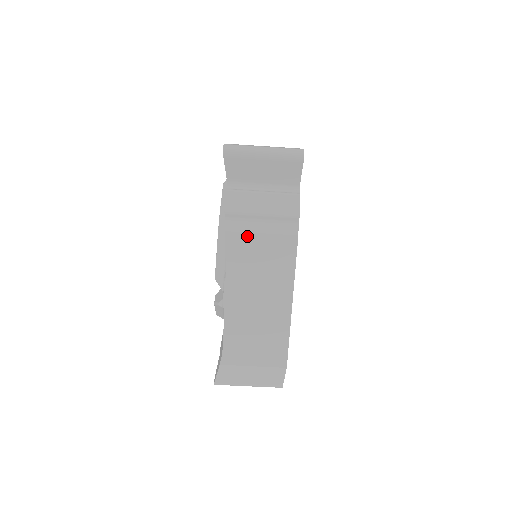
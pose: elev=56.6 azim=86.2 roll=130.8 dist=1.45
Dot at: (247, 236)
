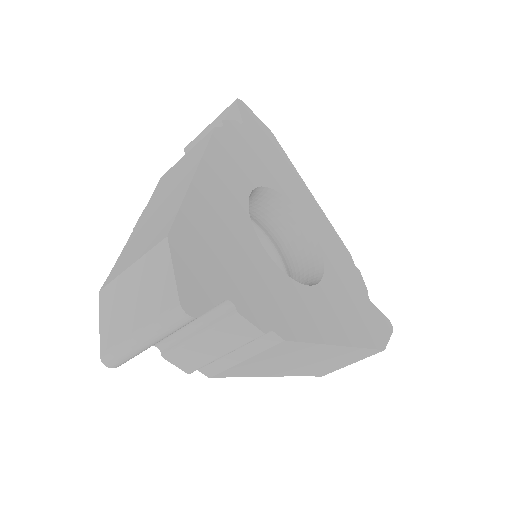
Dot at: (234, 368)
